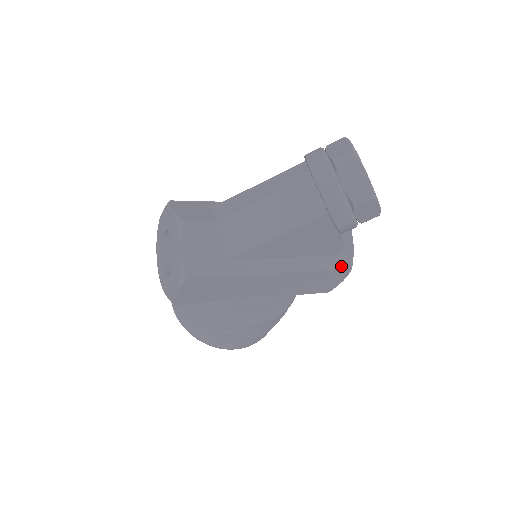
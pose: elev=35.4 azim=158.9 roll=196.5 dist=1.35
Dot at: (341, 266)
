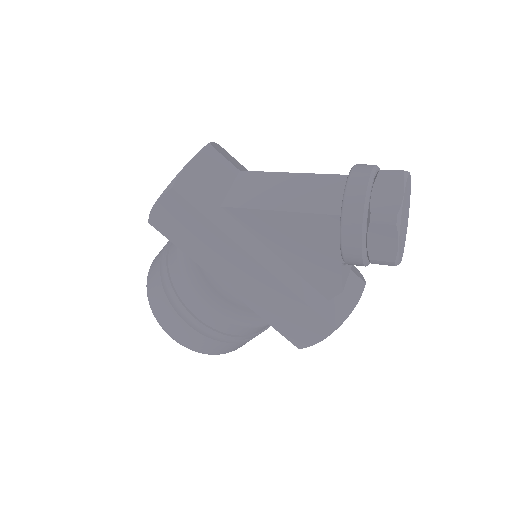
Dot at: (326, 315)
